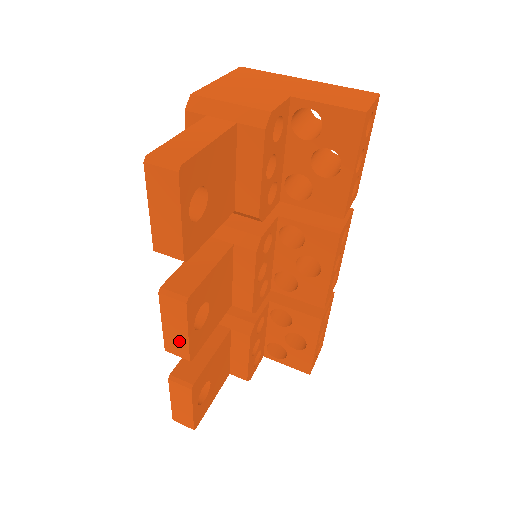
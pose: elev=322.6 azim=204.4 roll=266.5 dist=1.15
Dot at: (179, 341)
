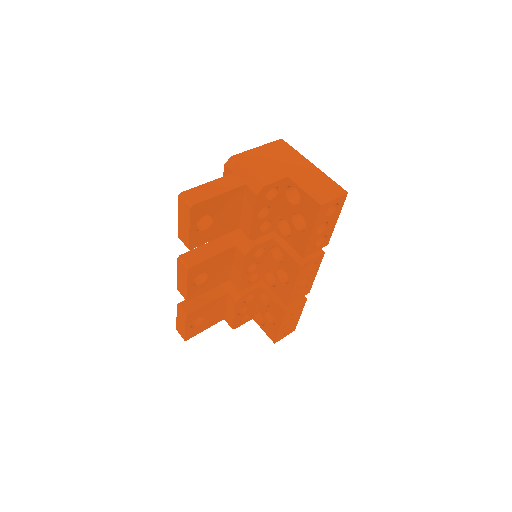
Dot at: (183, 288)
